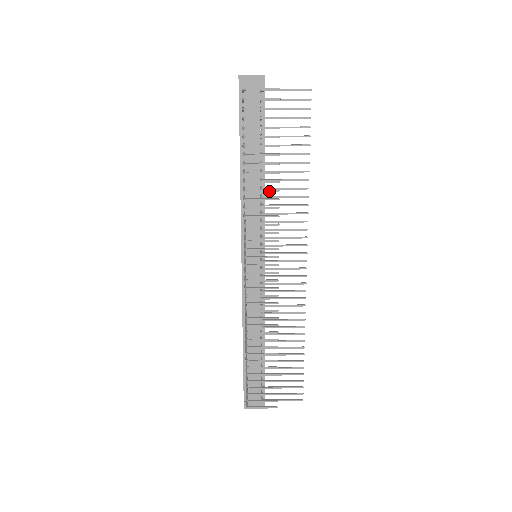
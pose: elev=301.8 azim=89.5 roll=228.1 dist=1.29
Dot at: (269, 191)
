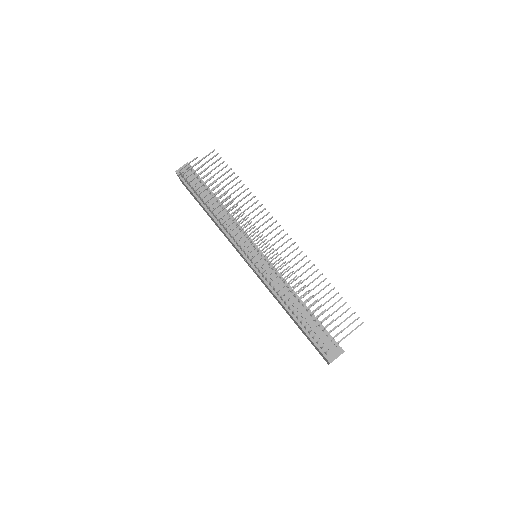
Dot at: occluded
